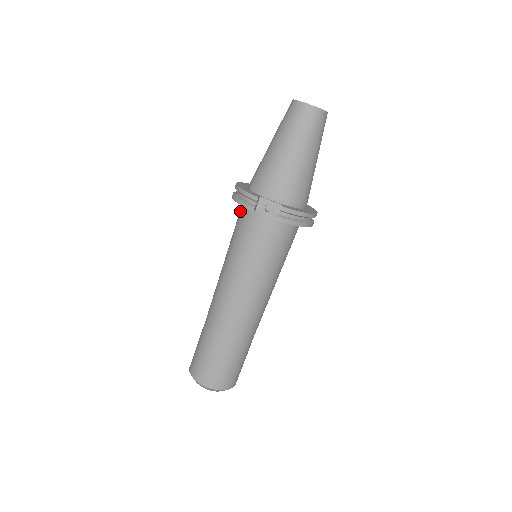
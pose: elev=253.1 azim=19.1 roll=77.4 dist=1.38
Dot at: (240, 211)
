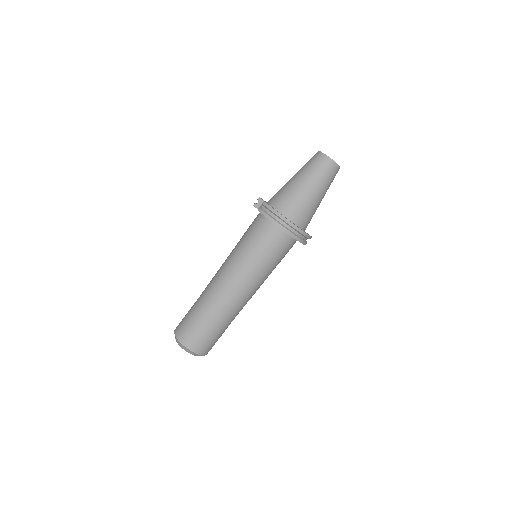
Dot at: occluded
